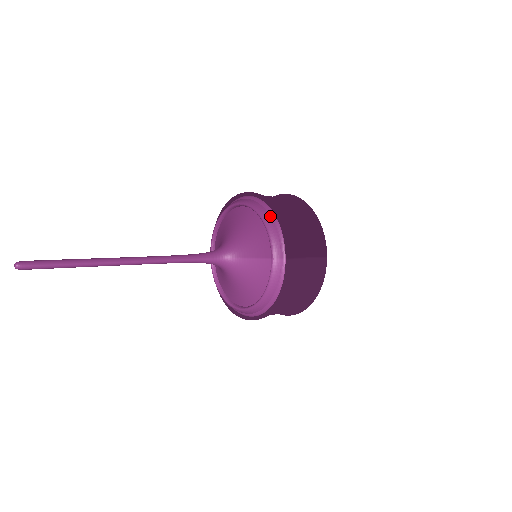
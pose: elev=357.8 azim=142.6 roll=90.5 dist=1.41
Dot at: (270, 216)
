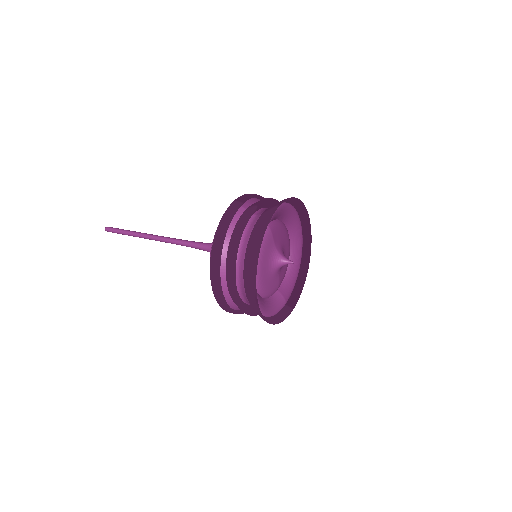
Dot at: occluded
